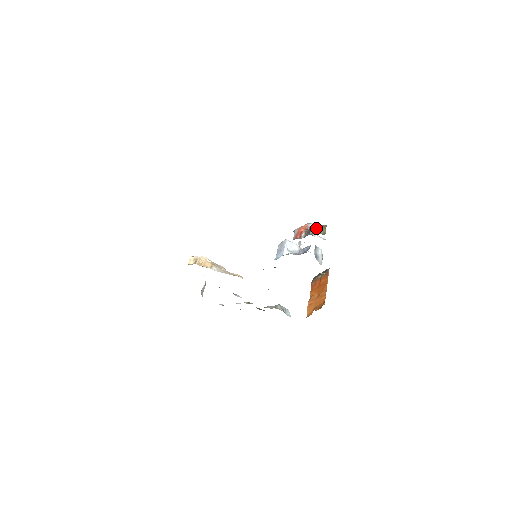
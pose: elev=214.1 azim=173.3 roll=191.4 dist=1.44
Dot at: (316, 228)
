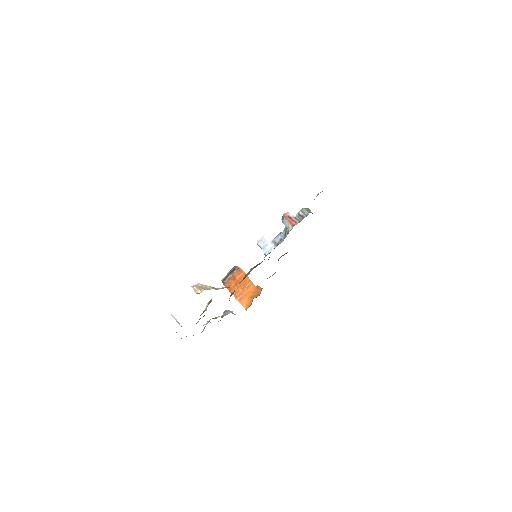
Dot at: (306, 211)
